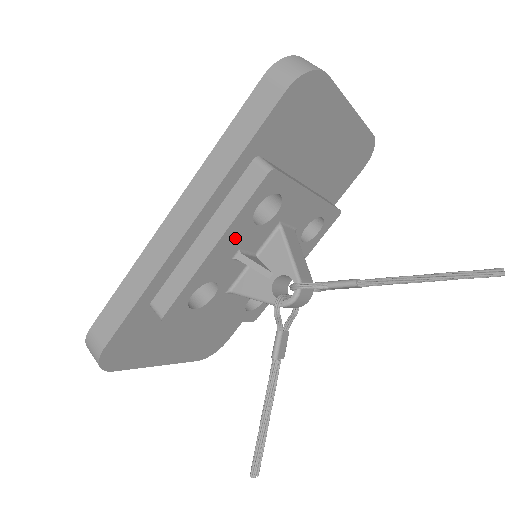
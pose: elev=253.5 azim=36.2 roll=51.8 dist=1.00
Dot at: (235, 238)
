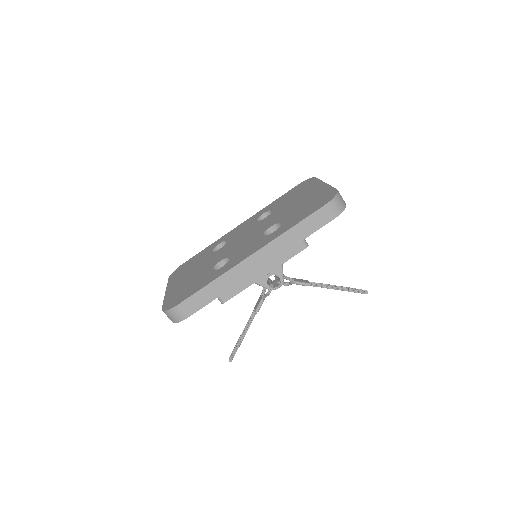
Dot at: occluded
